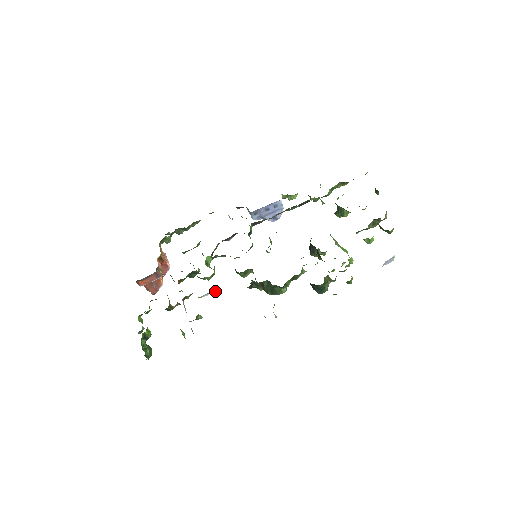
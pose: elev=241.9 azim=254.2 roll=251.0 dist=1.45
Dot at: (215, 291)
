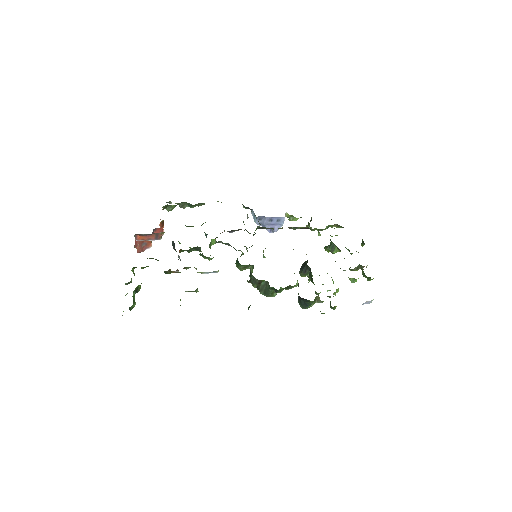
Dot at: (216, 272)
